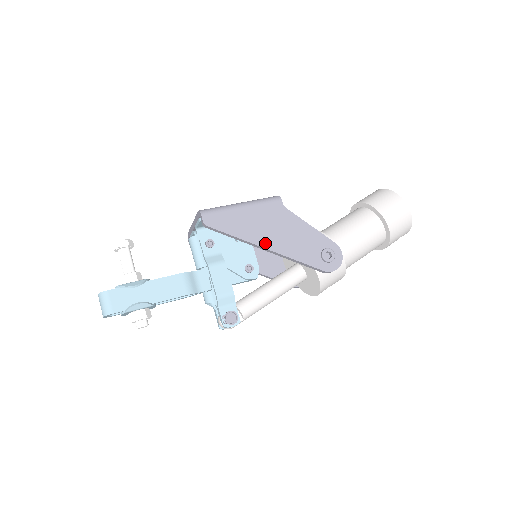
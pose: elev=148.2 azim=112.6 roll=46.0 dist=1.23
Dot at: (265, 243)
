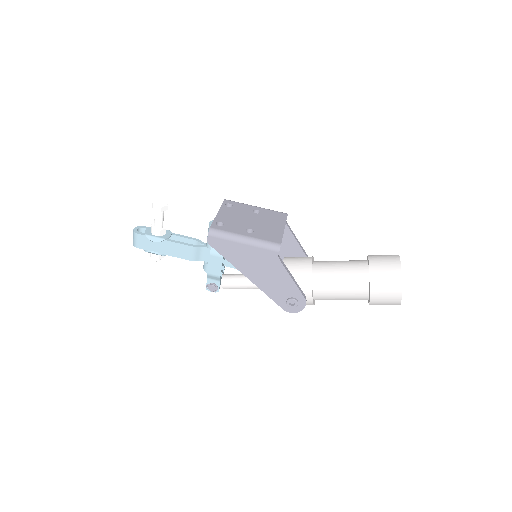
Dot at: (248, 274)
